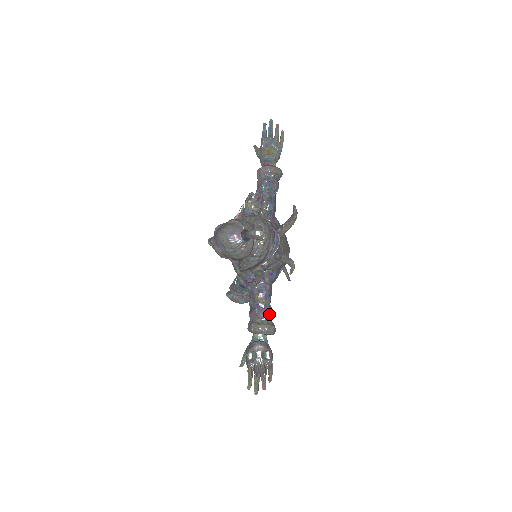
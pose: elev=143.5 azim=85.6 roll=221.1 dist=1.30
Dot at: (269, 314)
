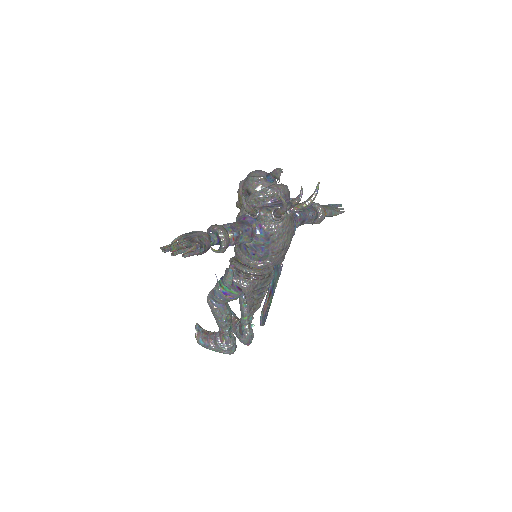
Dot at: (234, 233)
